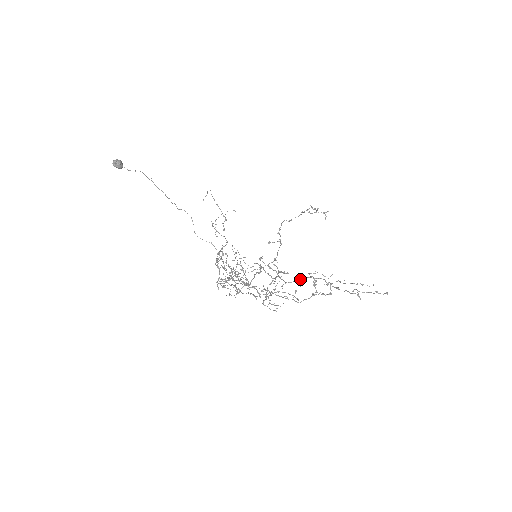
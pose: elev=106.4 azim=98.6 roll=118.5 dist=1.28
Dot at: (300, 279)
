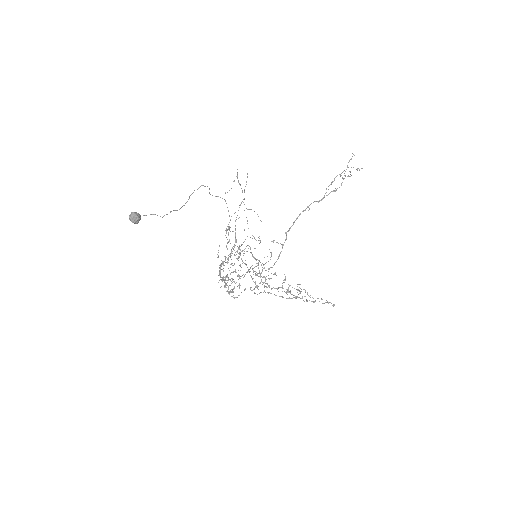
Dot at: (280, 287)
